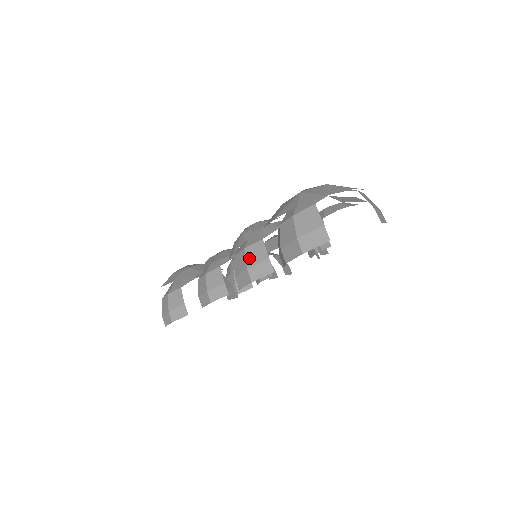
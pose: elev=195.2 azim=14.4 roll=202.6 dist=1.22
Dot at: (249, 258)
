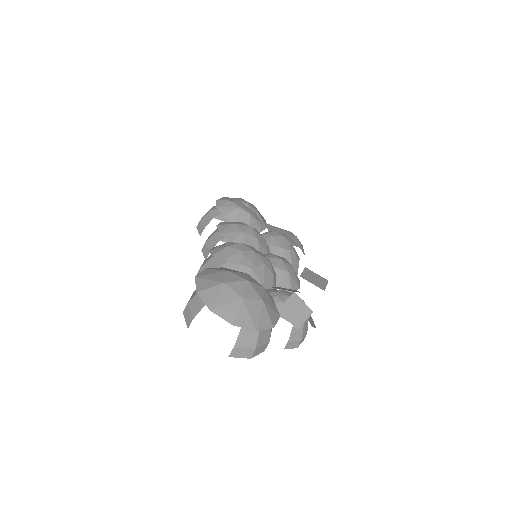
Dot at: (205, 266)
